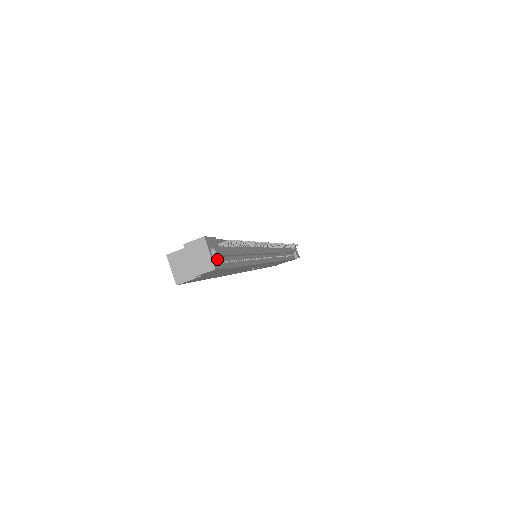
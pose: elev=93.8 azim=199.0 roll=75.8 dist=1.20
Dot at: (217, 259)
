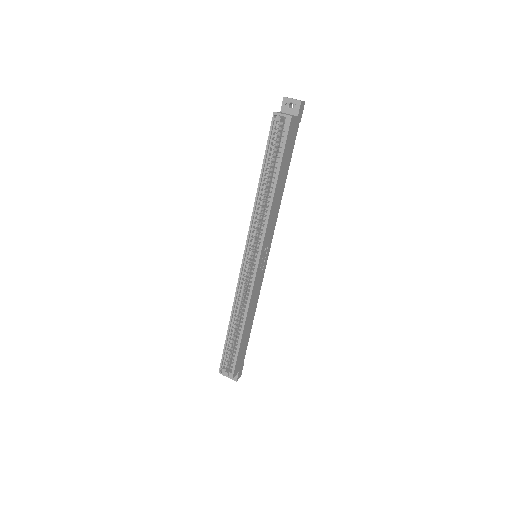
Dot at: occluded
